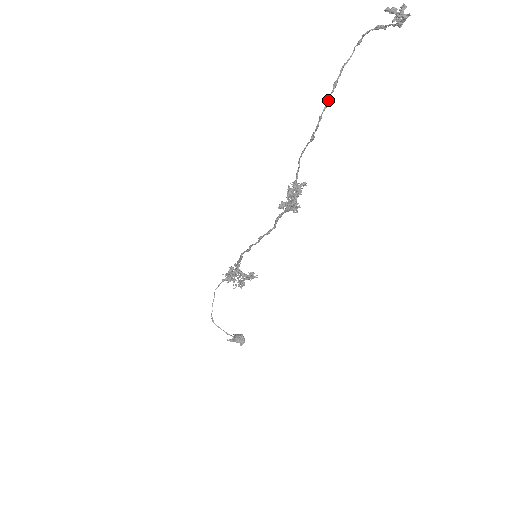
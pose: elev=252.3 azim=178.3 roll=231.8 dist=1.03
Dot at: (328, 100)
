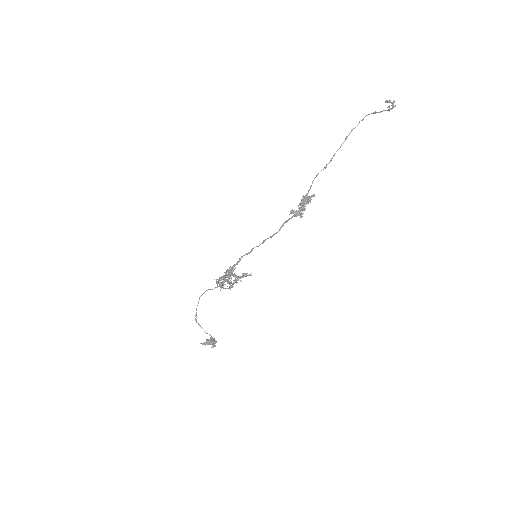
Dot at: occluded
